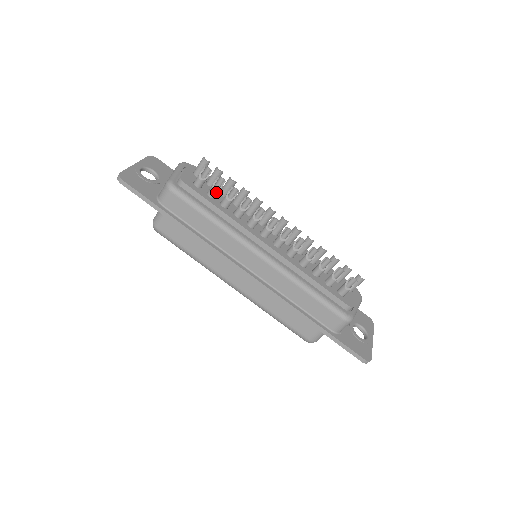
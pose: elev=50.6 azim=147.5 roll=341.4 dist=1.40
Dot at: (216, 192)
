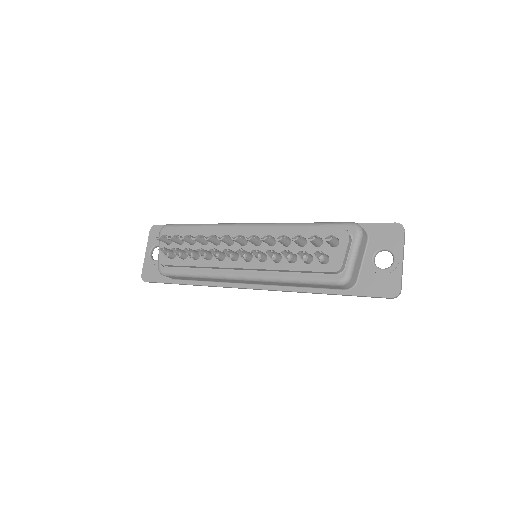
Dot at: (182, 256)
